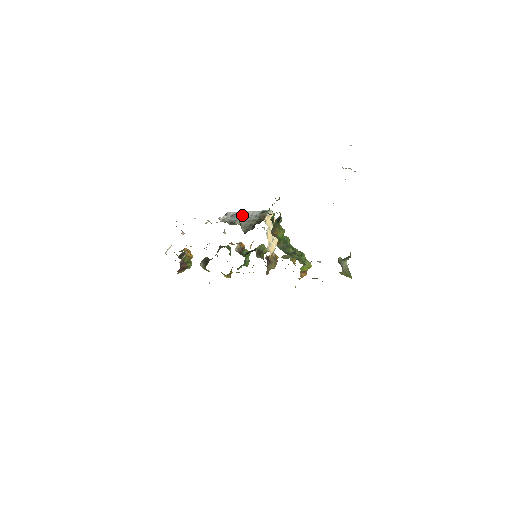
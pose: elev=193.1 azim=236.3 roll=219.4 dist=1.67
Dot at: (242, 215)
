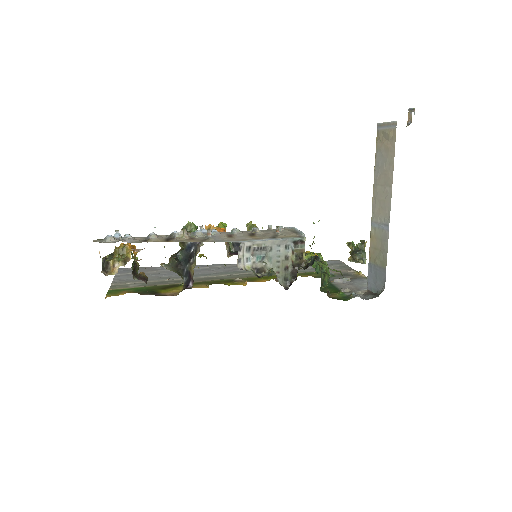
Dot at: (267, 250)
